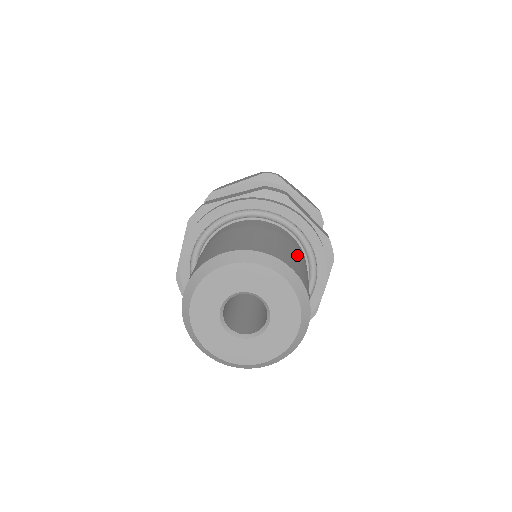
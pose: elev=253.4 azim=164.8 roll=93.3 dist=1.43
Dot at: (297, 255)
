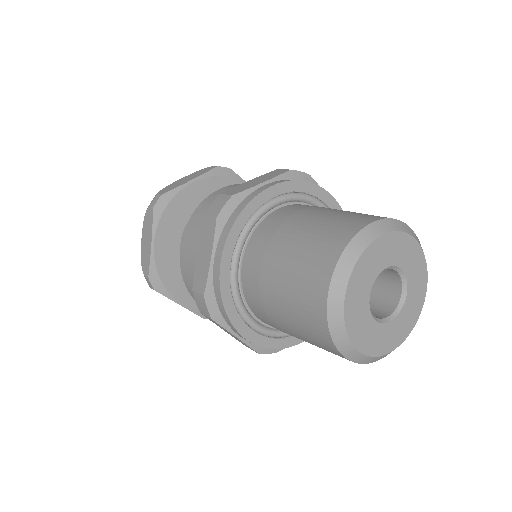
Dot at: occluded
